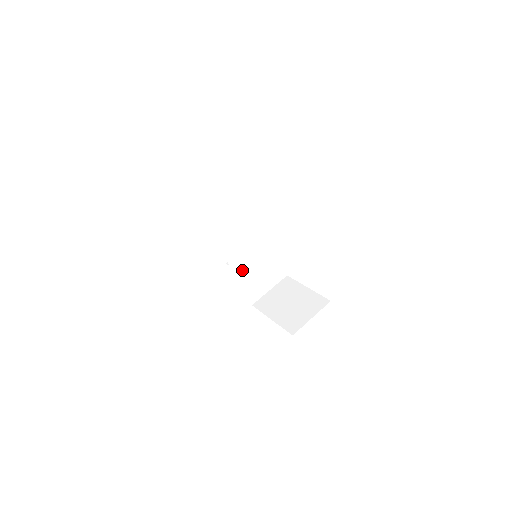
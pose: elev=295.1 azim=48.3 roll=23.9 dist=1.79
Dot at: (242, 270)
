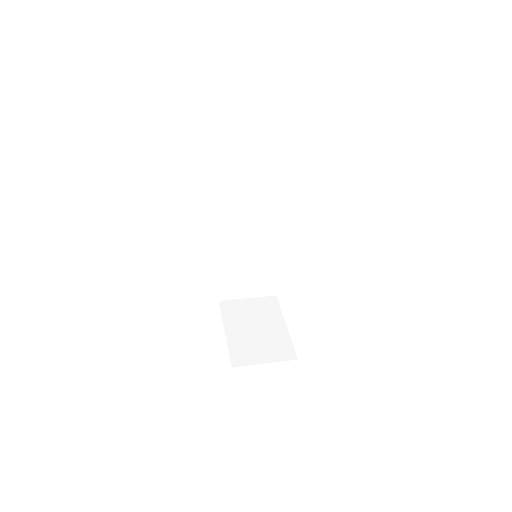
Dot at: (231, 260)
